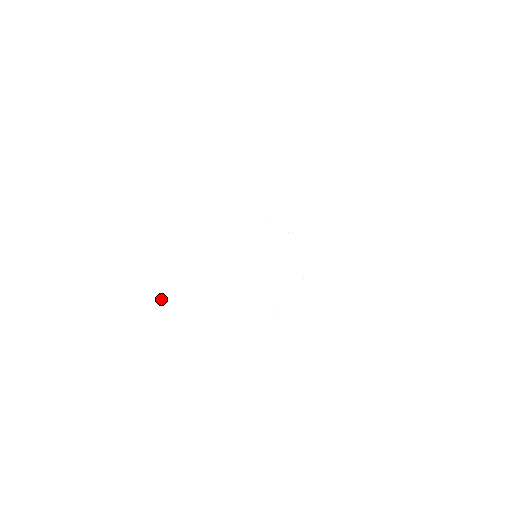
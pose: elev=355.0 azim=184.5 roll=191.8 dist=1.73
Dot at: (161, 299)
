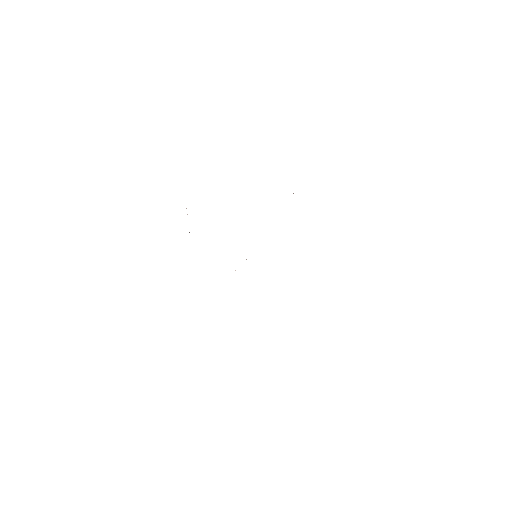
Dot at: occluded
